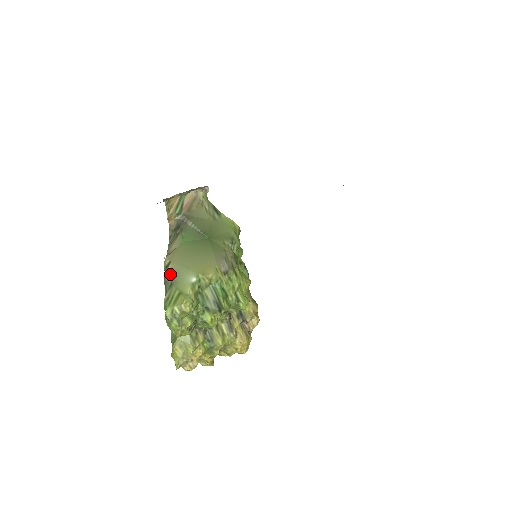
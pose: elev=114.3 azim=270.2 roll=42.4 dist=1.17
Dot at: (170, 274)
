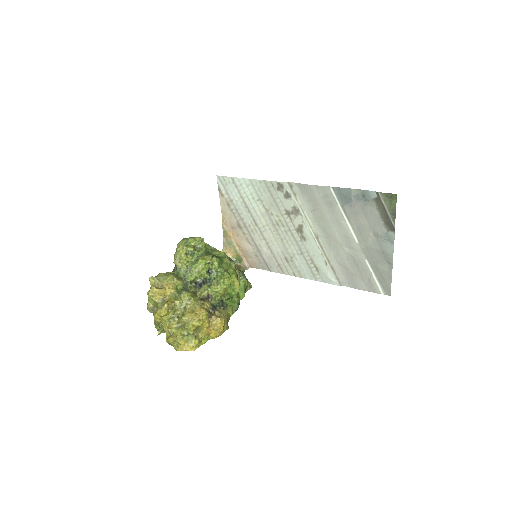
Dot at: occluded
